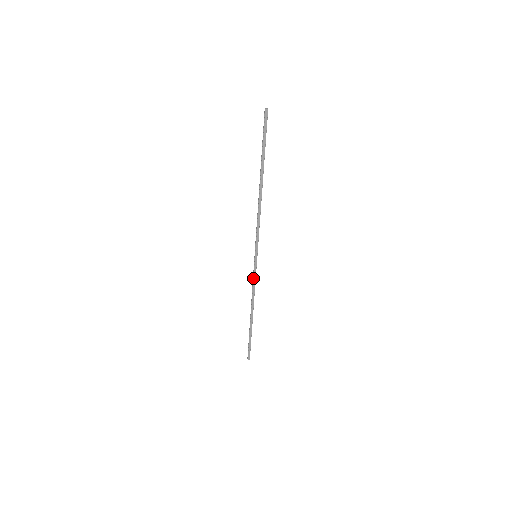
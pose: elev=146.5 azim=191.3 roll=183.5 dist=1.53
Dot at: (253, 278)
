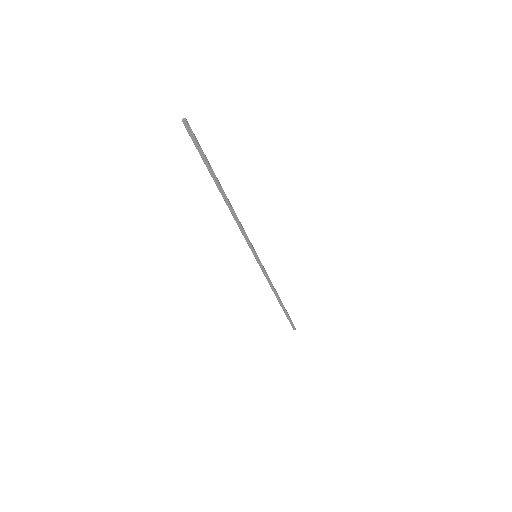
Dot at: occluded
